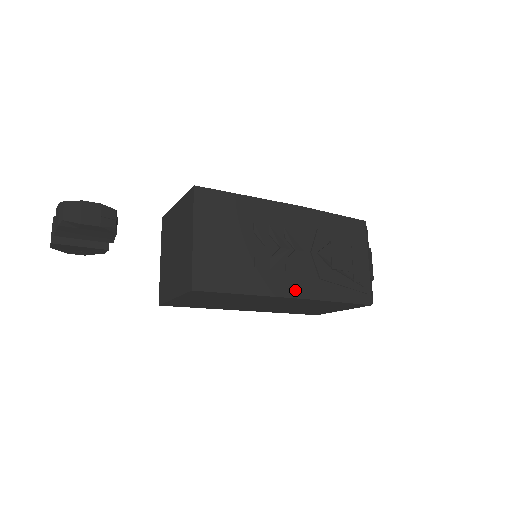
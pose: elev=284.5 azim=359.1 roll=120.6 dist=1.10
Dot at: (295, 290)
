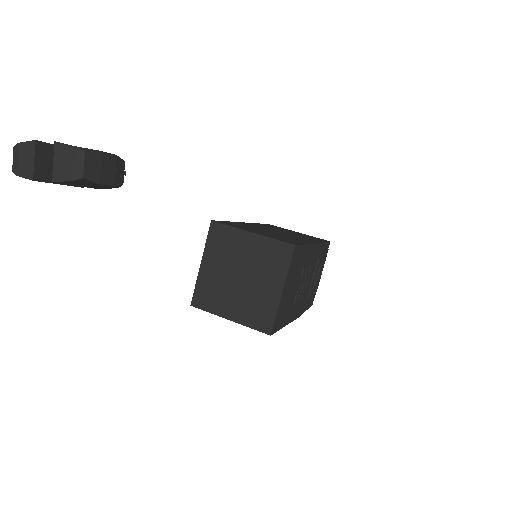
Dot at: (299, 312)
